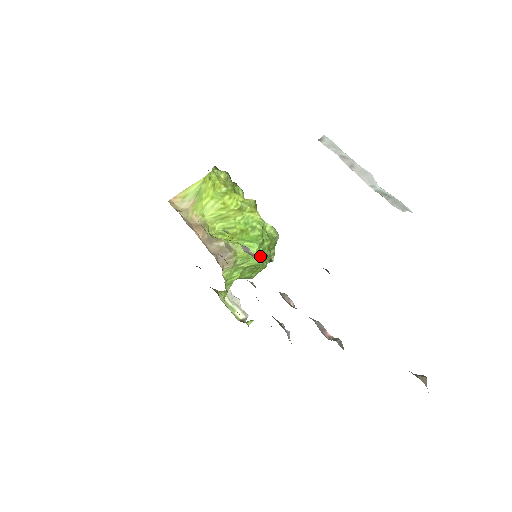
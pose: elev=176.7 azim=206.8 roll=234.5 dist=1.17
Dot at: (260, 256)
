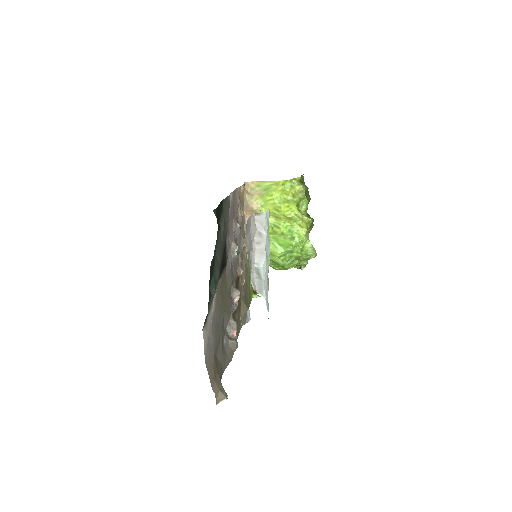
Dot at: (283, 259)
